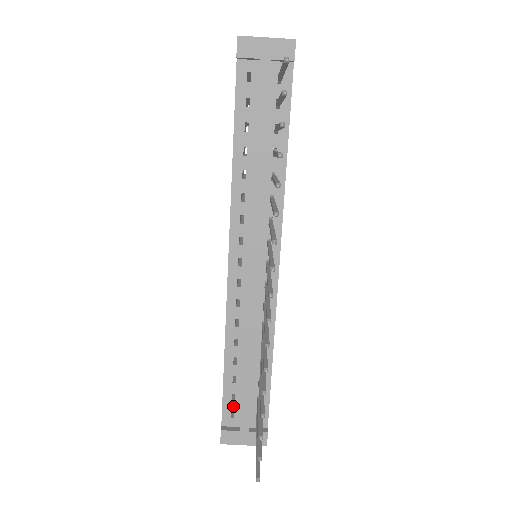
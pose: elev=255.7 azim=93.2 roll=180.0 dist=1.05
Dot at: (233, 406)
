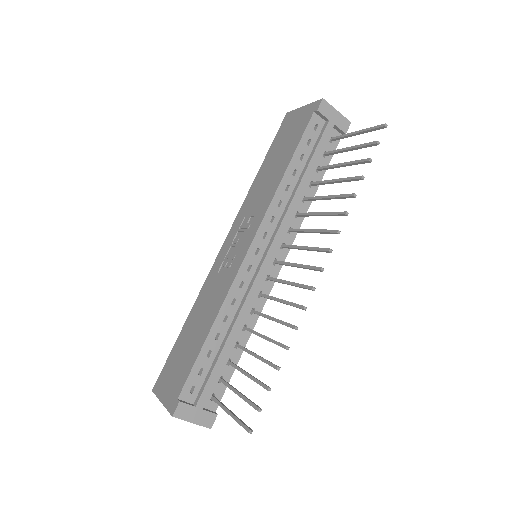
Dot at: (197, 380)
